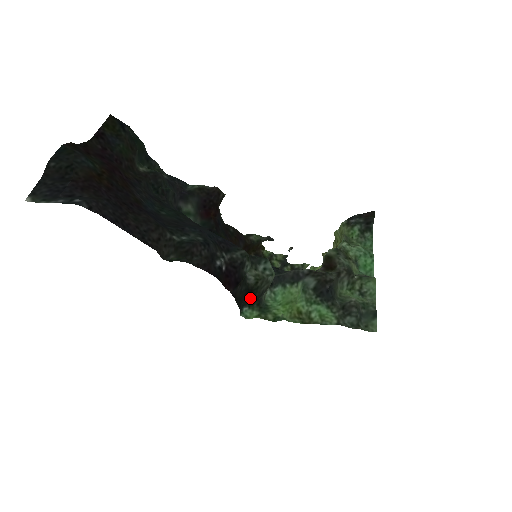
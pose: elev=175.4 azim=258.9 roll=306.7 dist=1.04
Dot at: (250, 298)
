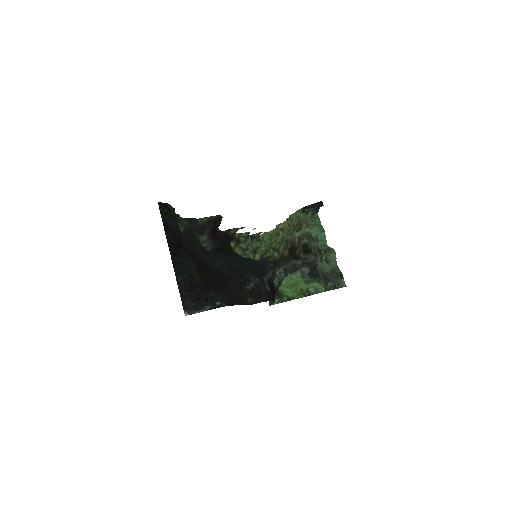
Dot at: occluded
